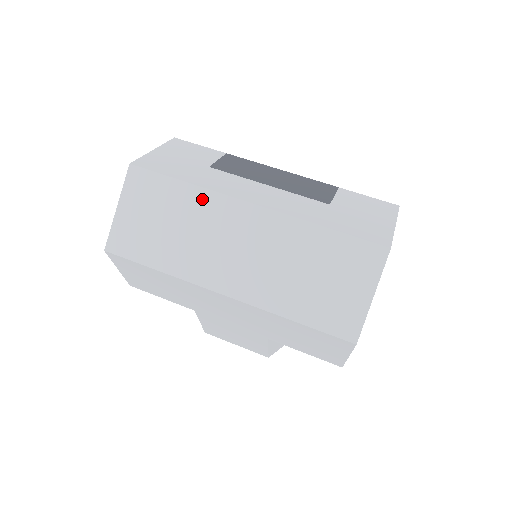
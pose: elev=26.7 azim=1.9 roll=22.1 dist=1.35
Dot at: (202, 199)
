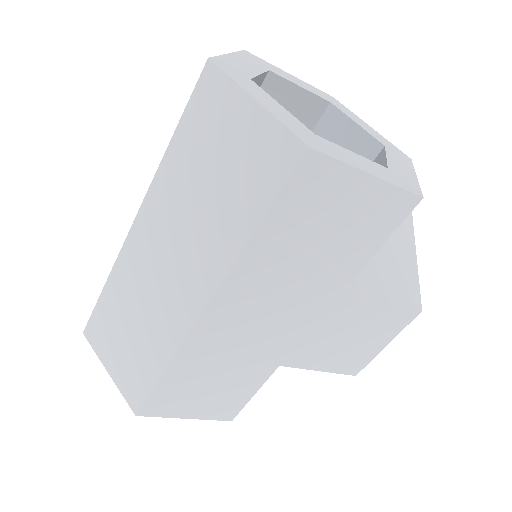
Dot at: (119, 277)
